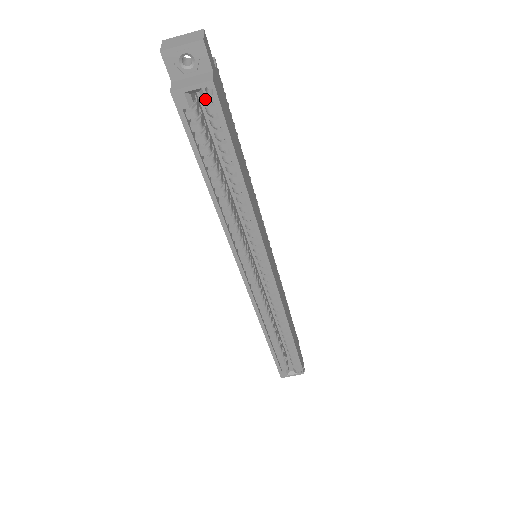
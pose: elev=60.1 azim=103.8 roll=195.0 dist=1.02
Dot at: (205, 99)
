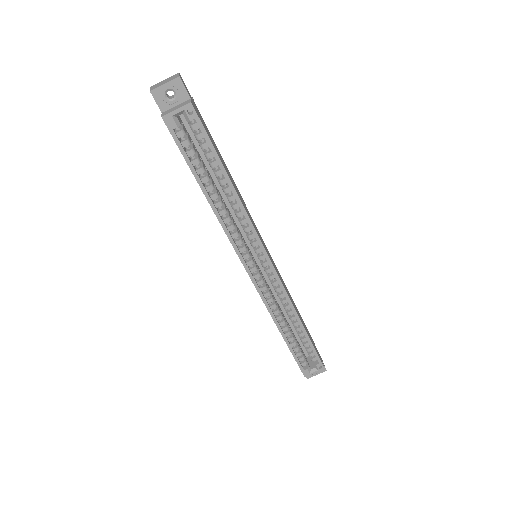
Dot at: (188, 118)
